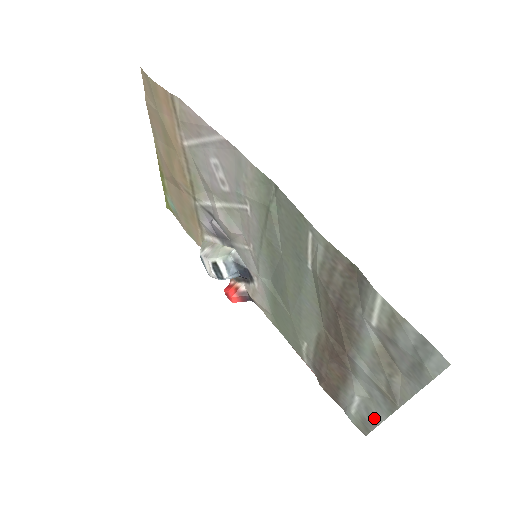
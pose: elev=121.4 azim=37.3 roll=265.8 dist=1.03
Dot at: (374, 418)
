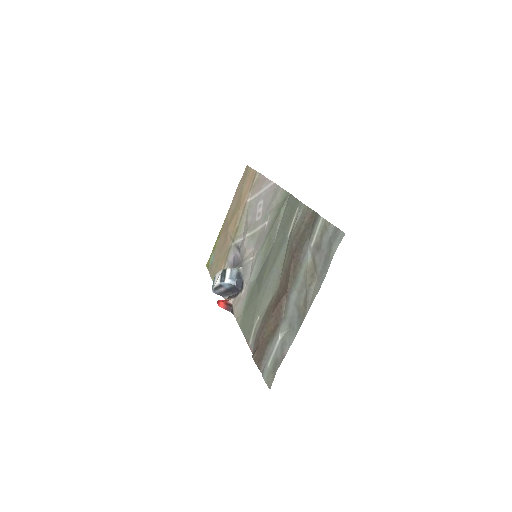
Dot at: (285, 350)
